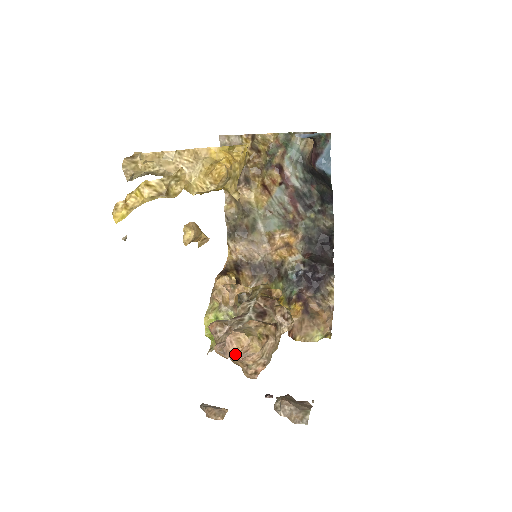
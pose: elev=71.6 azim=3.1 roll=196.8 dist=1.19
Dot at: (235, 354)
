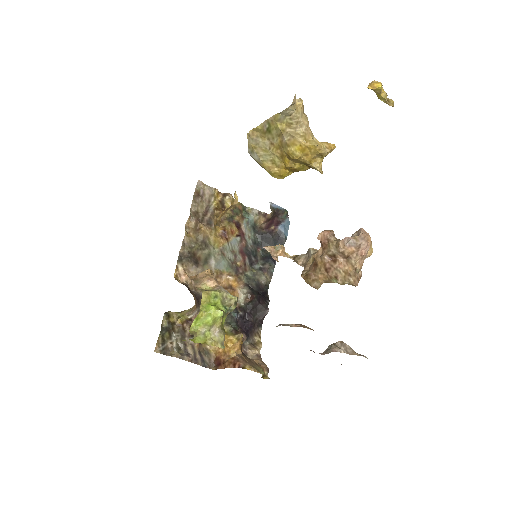
Dot at: (368, 243)
